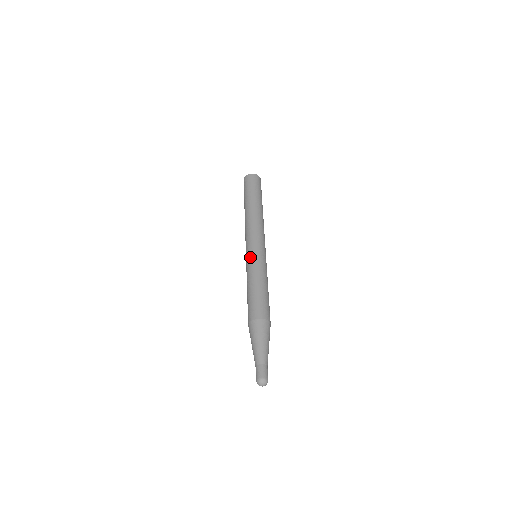
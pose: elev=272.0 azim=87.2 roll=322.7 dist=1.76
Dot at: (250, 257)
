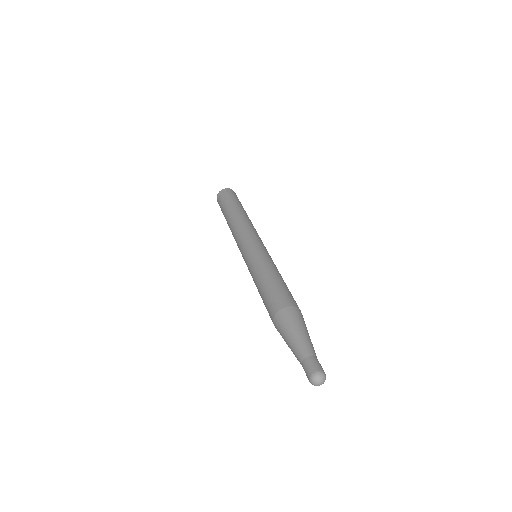
Dot at: (251, 254)
